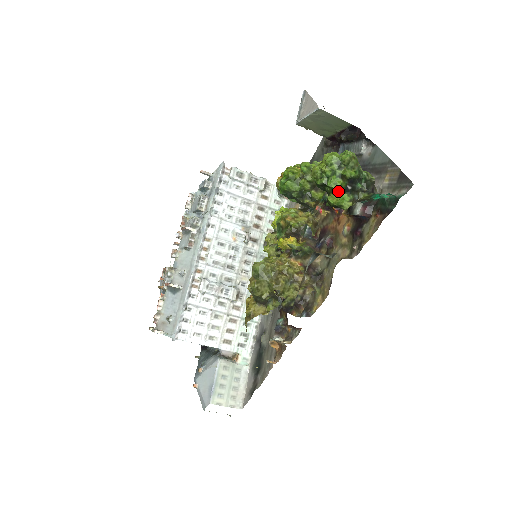
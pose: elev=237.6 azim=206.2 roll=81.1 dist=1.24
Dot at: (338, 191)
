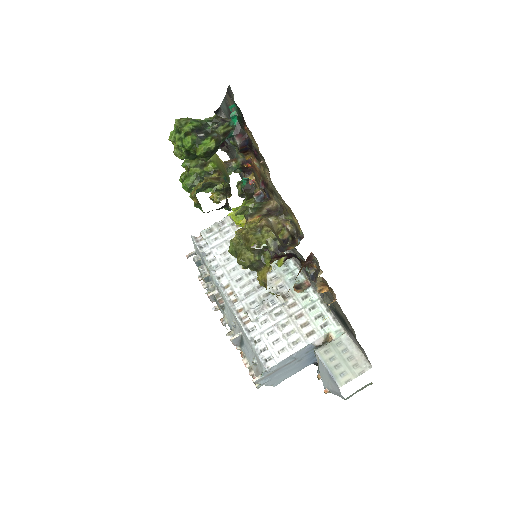
Dot at: (196, 144)
